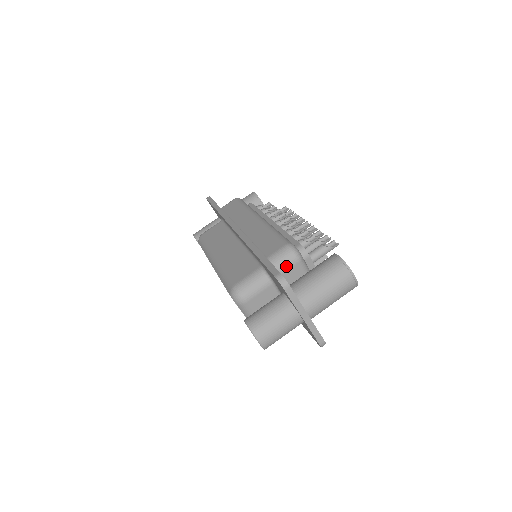
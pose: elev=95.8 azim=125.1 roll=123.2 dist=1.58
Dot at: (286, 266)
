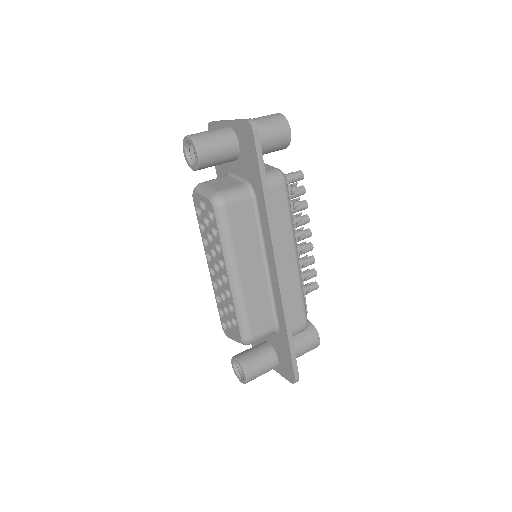
Dot at: occluded
